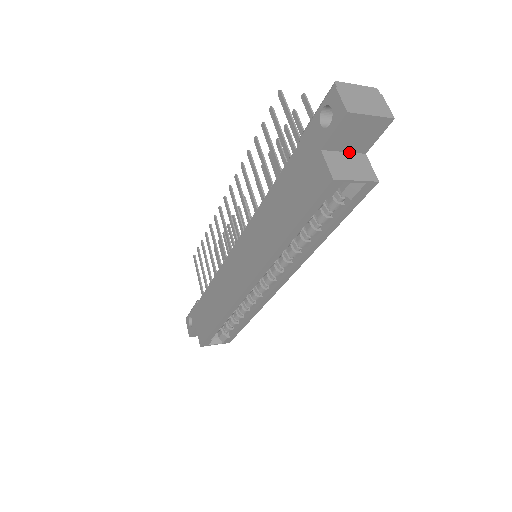
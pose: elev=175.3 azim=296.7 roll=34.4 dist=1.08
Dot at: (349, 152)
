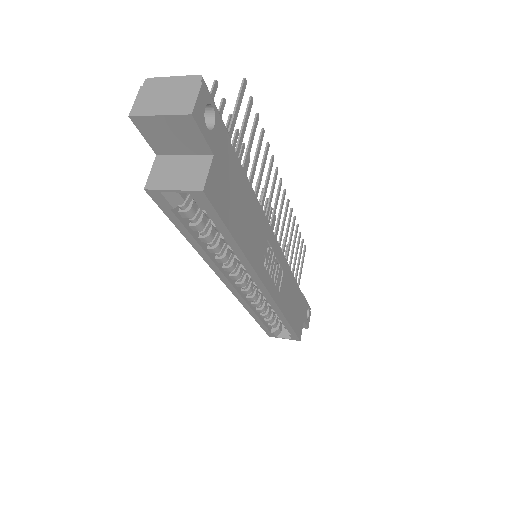
Dot at: (191, 155)
